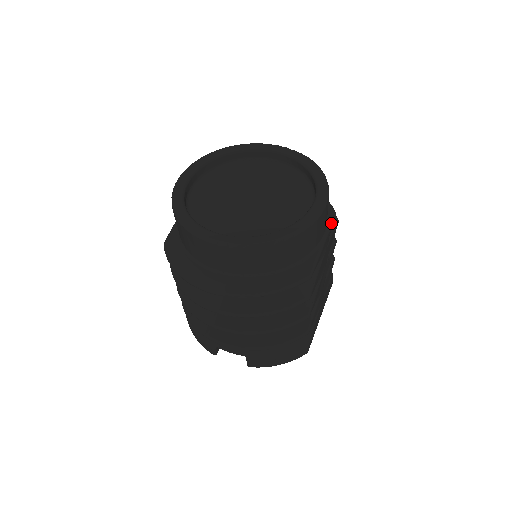
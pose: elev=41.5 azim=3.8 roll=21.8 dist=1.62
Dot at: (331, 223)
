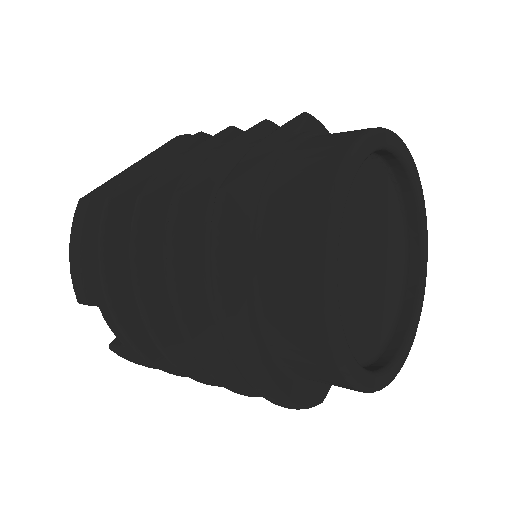
Dot at: occluded
